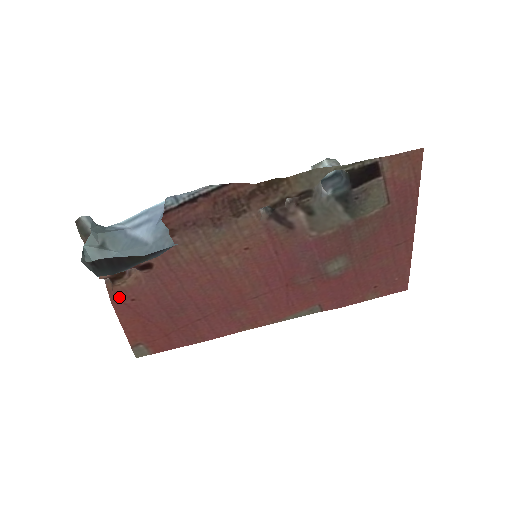
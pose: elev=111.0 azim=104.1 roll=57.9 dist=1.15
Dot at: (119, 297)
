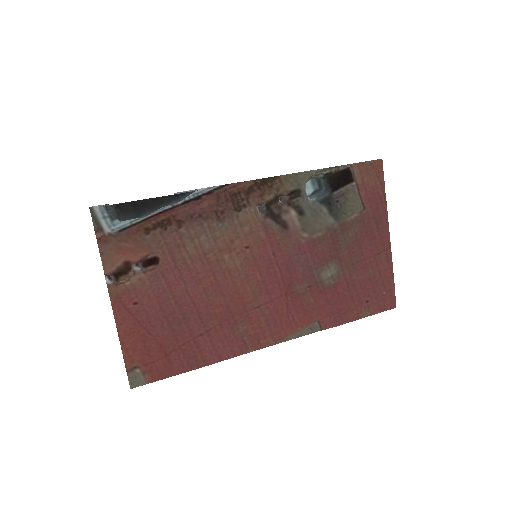
Dot at: (121, 300)
